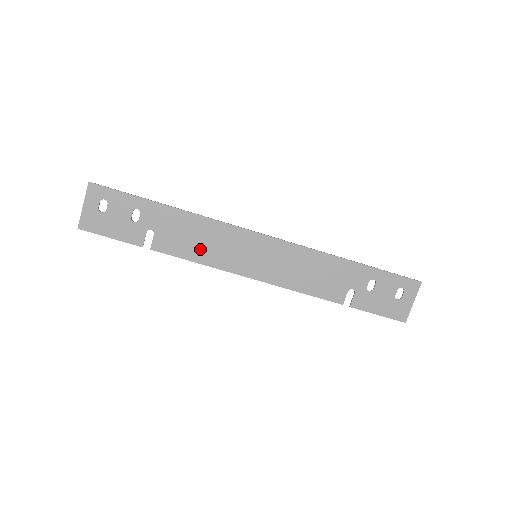
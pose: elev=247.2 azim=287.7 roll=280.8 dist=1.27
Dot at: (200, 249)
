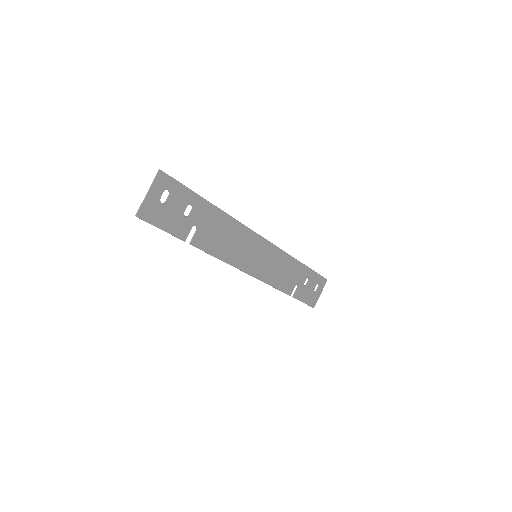
Dot at: (225, 247)
